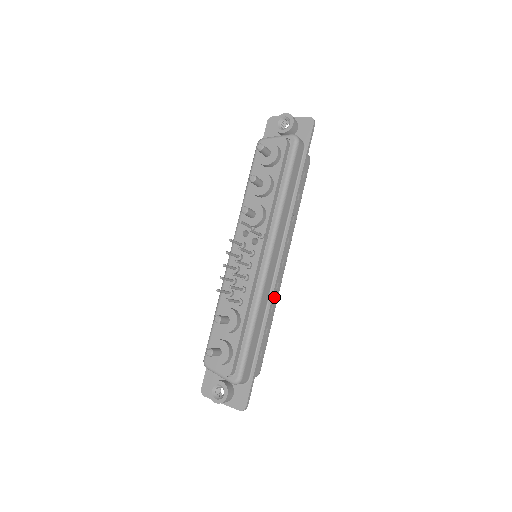
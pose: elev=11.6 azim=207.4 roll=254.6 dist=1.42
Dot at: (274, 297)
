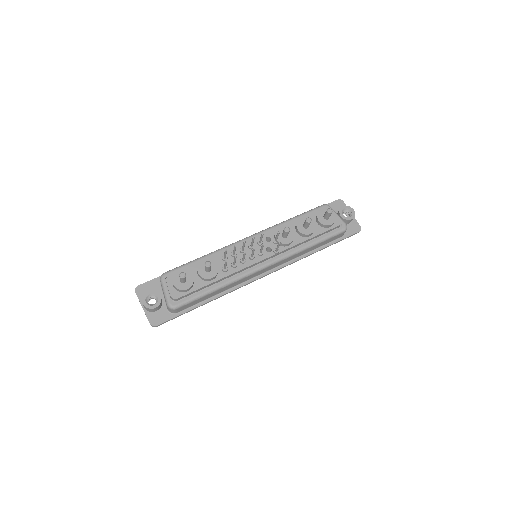
Dot at: occluded
